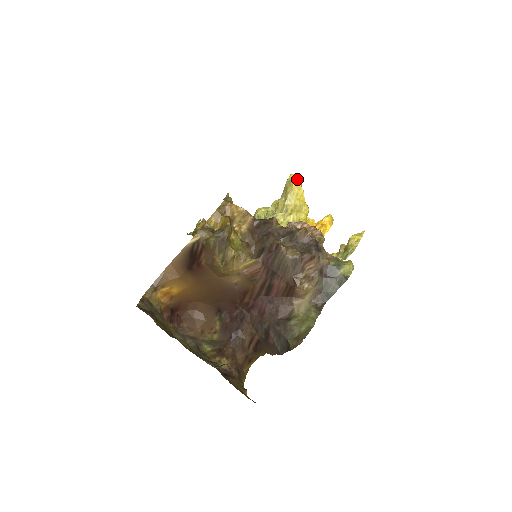
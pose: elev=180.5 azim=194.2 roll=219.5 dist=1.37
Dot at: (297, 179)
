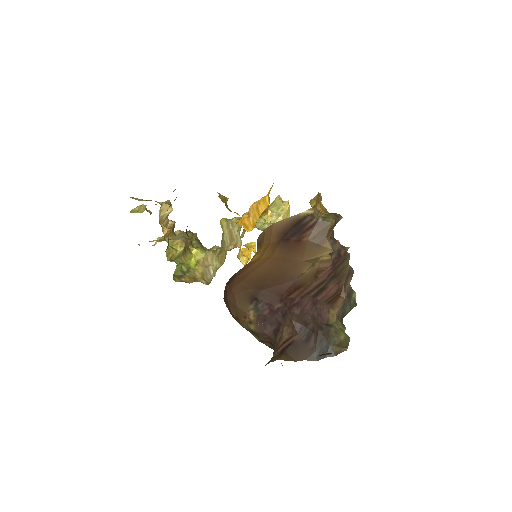
Dot at: occluded
